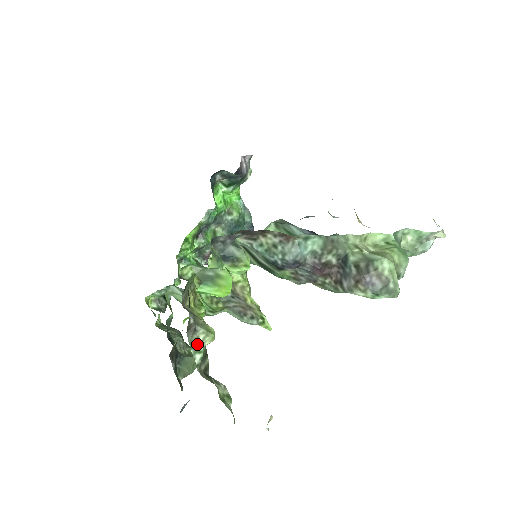
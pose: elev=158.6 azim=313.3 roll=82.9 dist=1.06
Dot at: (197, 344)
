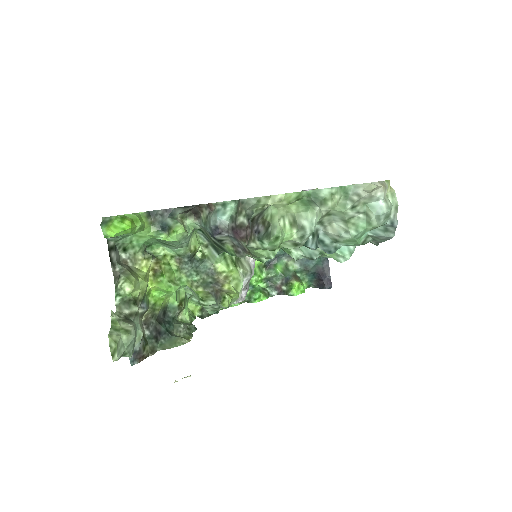
Dot at: (118, 288)
